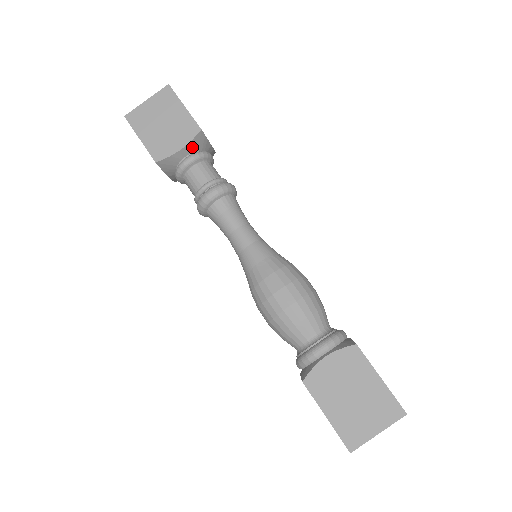
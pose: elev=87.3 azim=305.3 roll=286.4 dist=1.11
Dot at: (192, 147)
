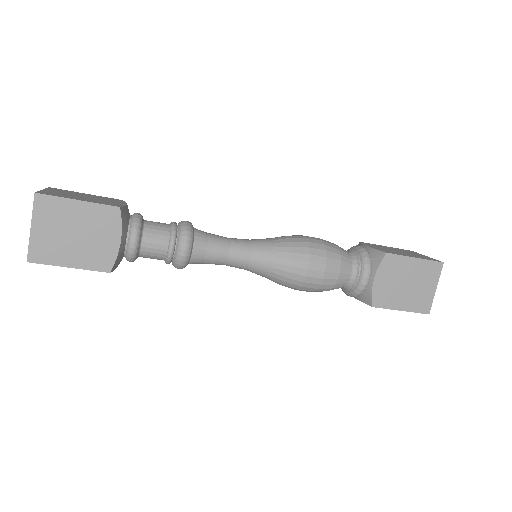
Dot at: (125, 228)
